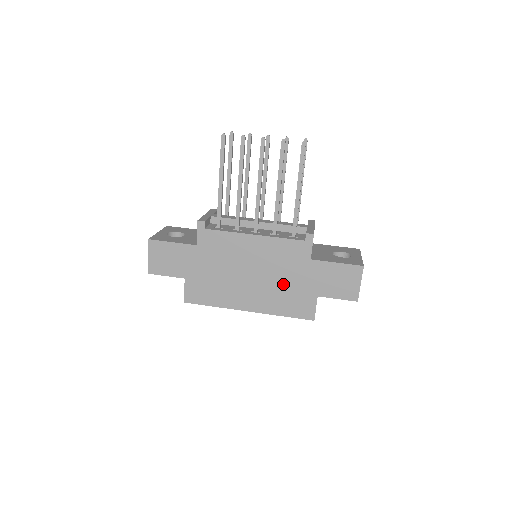
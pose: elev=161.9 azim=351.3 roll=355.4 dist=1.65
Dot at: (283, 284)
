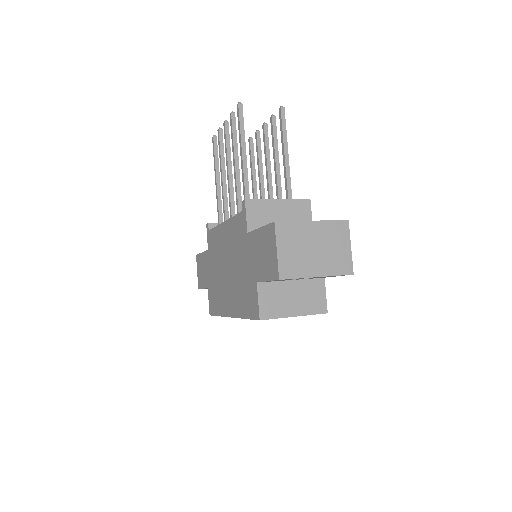
Dot at: (240, 274)
